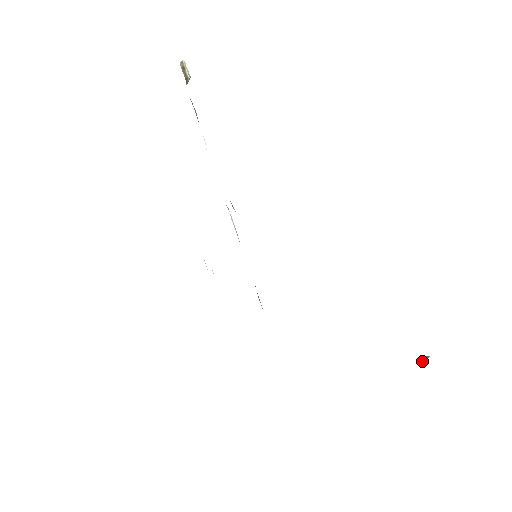
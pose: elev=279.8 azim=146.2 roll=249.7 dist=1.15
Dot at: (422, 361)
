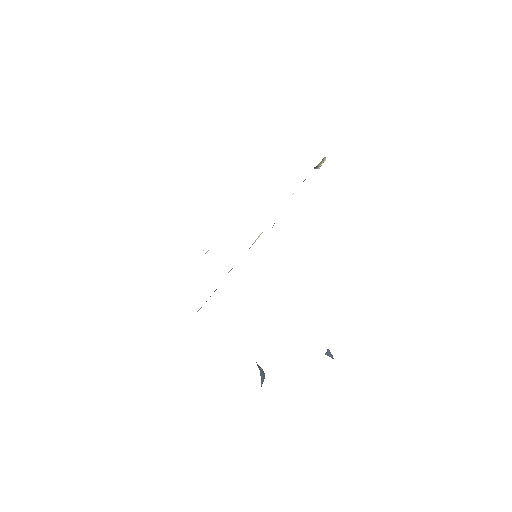
Dot at: (328, 355)
